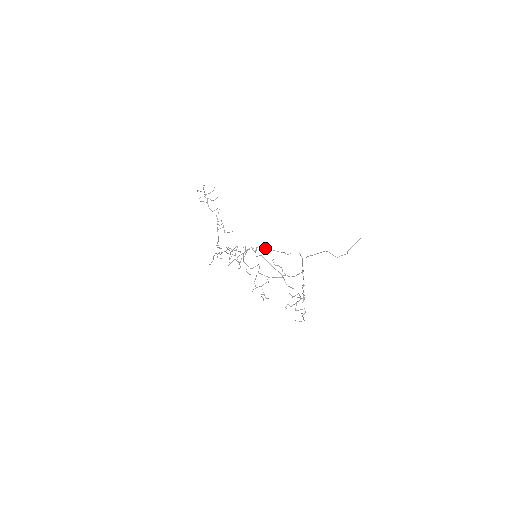
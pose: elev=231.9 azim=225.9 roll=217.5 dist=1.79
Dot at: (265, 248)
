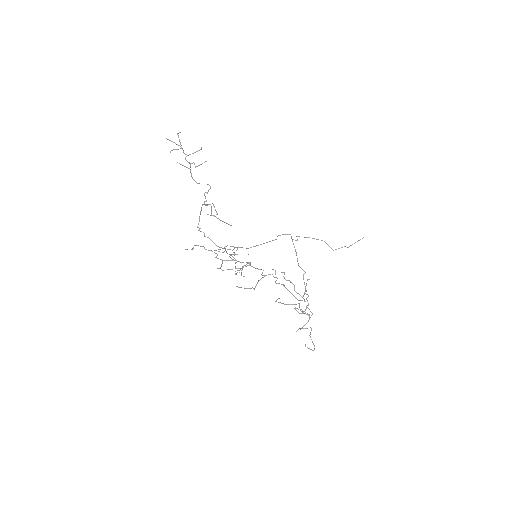
Dot at: occluded
